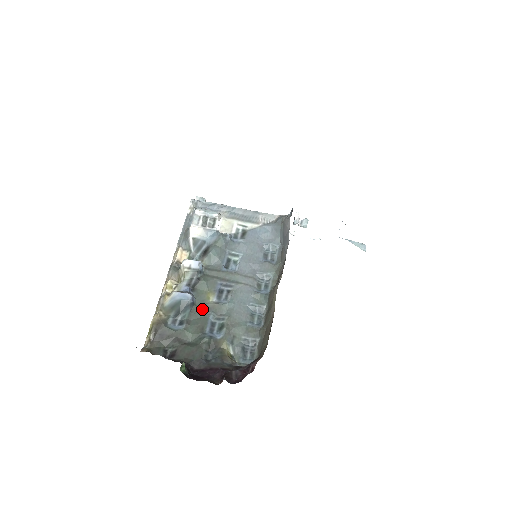
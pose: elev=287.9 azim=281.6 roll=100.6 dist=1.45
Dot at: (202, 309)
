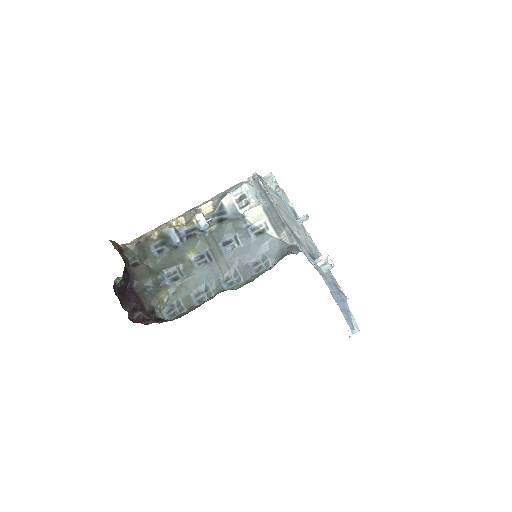
Dot at: (179, 256)
